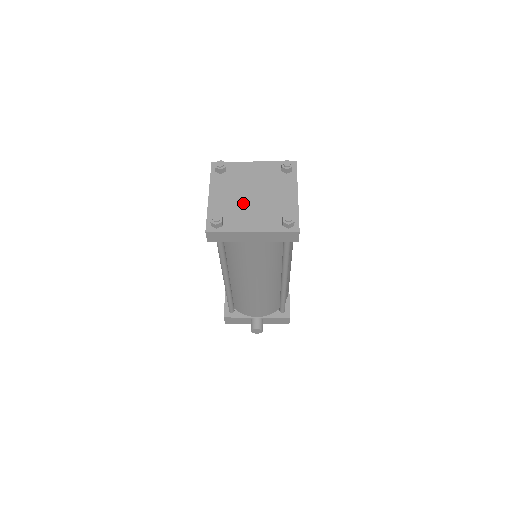
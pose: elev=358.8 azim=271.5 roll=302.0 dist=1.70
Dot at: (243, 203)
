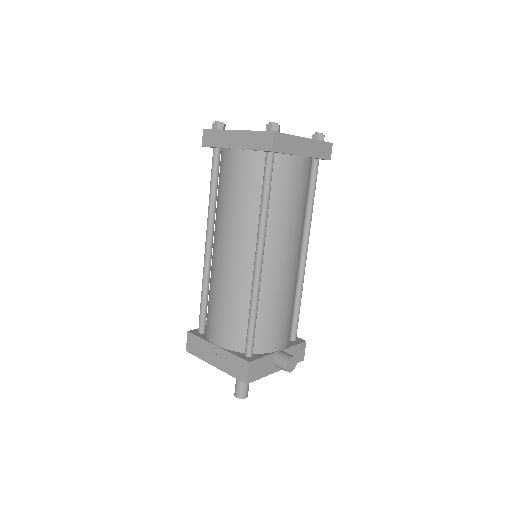
Dot at: occluded
